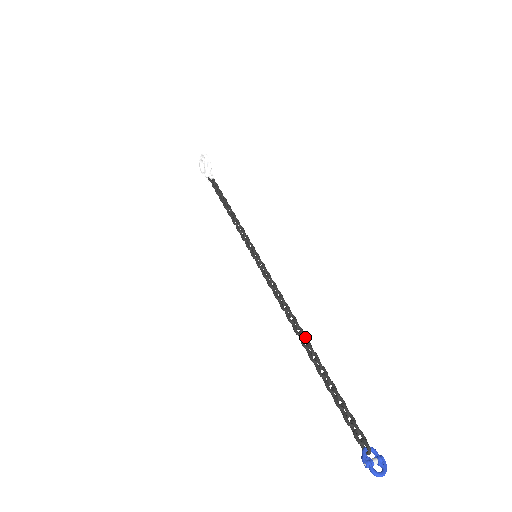
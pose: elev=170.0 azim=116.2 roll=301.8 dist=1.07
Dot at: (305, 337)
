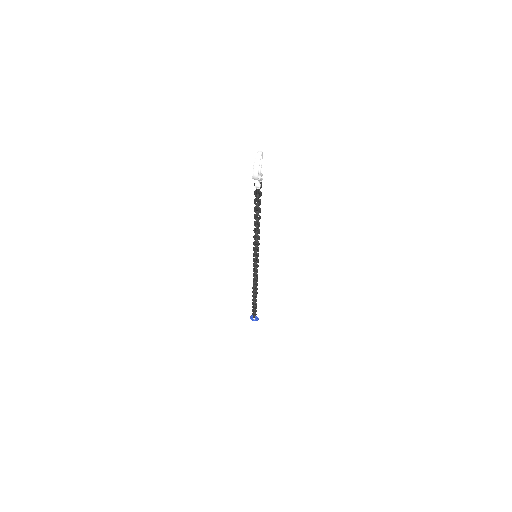
Dot at: (254, 294)
